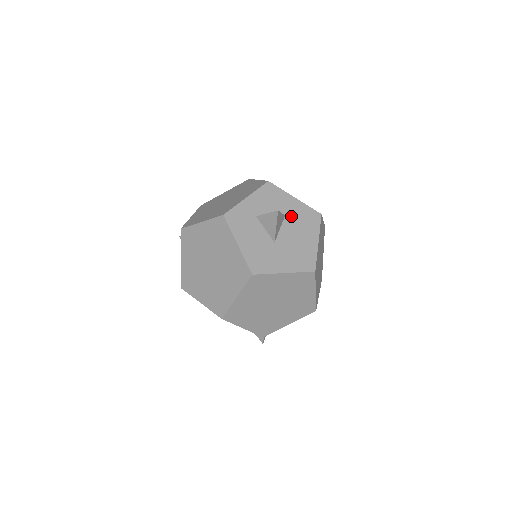
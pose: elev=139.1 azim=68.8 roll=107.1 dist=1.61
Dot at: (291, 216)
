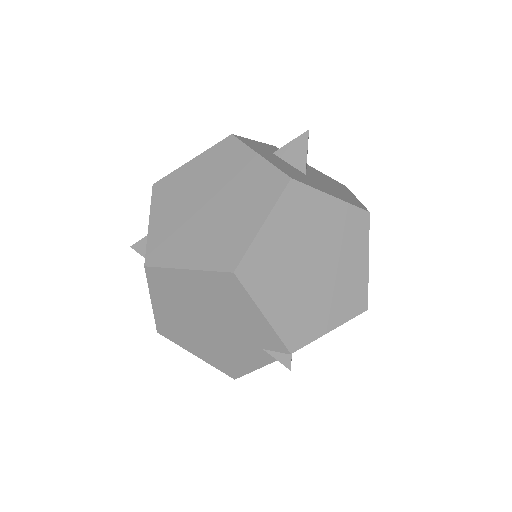
Dot at: (313, 172)
